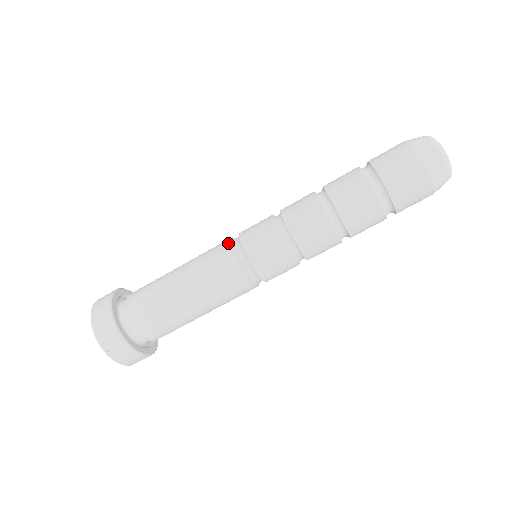
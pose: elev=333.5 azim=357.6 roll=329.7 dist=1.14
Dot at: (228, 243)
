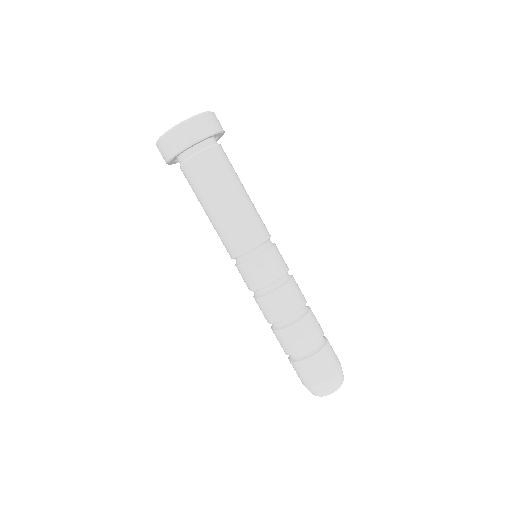
Dot at: (253, 247)
